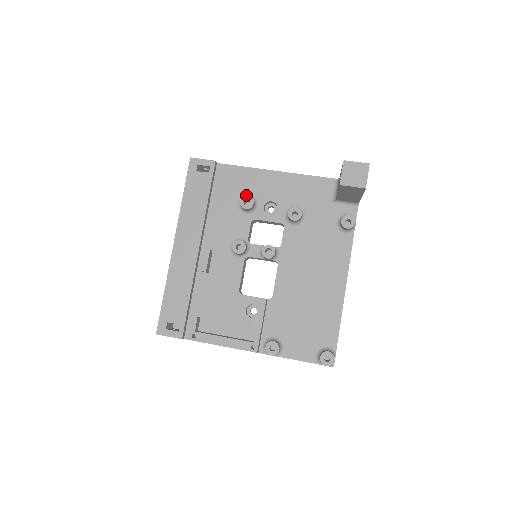
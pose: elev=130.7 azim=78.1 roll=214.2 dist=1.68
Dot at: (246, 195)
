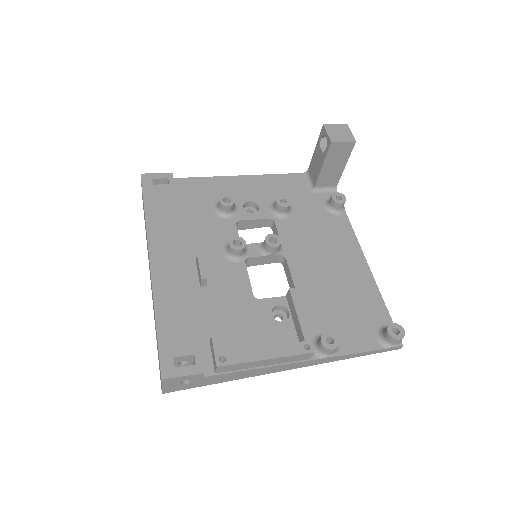
Dot at: occluded
